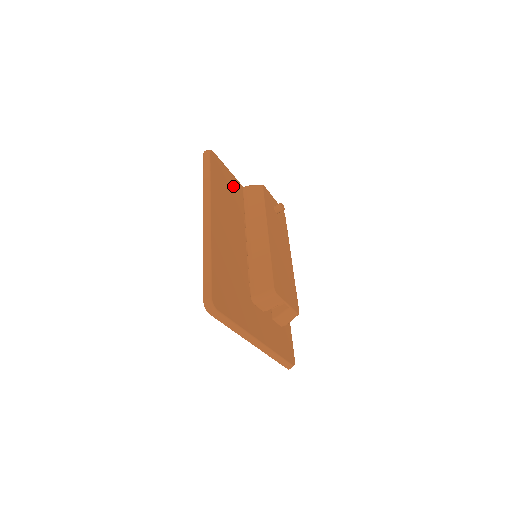
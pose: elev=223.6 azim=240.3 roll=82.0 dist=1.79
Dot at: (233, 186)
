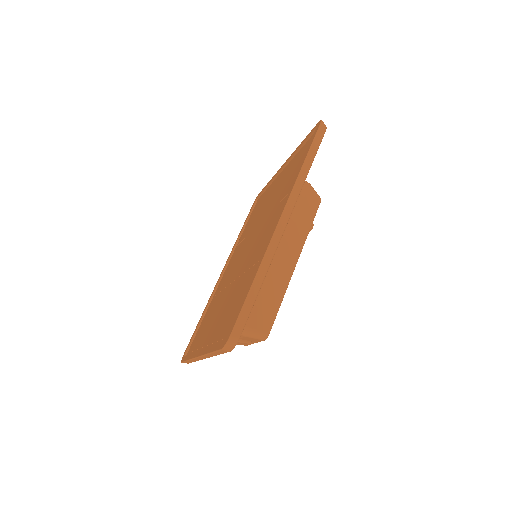
Dot at: occluded
